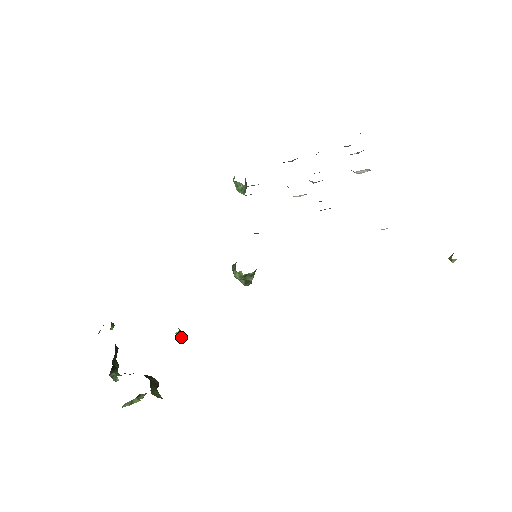
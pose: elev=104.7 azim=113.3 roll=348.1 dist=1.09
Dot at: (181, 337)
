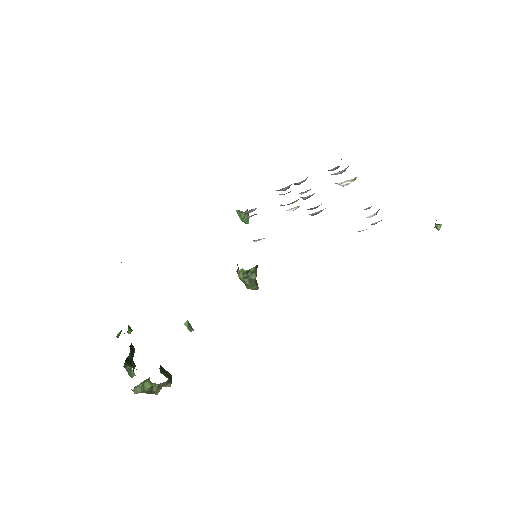
Dot at: (191, 330)
